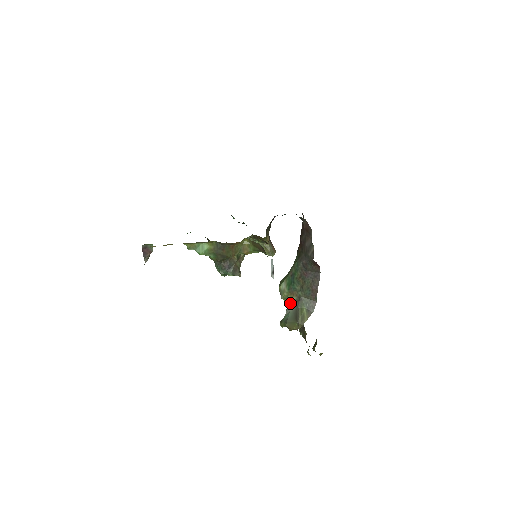
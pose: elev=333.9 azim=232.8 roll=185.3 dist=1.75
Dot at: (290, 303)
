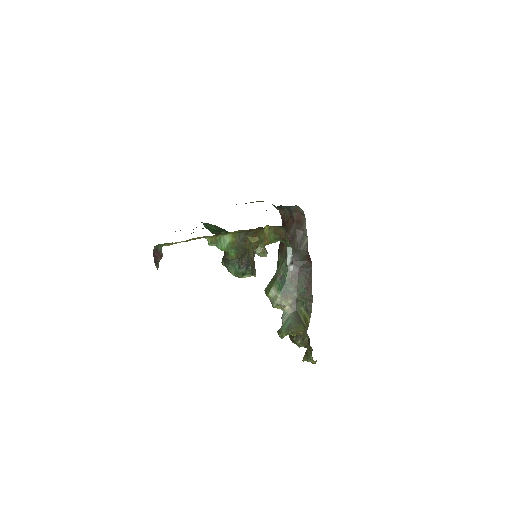
Dot at: (285, 308)
